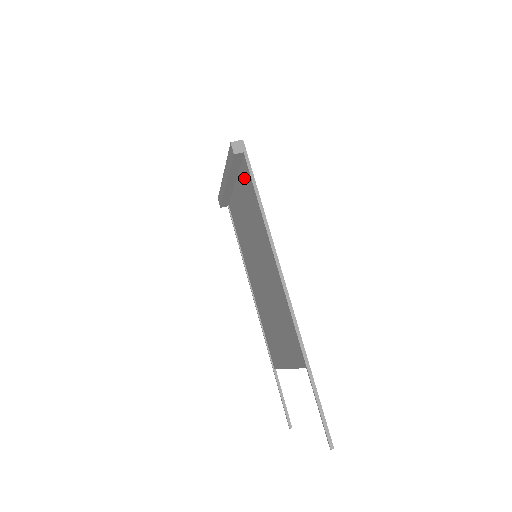
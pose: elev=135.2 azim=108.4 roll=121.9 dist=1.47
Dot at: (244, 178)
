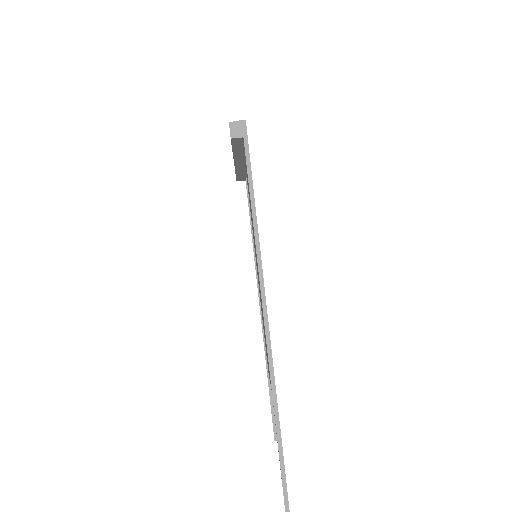
Dot at: occluded
